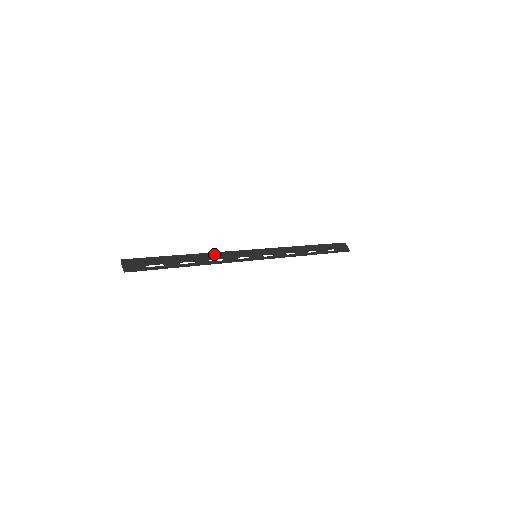
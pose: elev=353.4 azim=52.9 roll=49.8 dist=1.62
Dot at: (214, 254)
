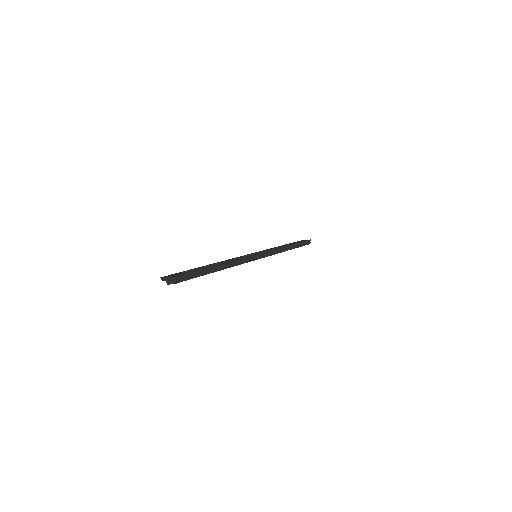
Dot at: (226, 260)
